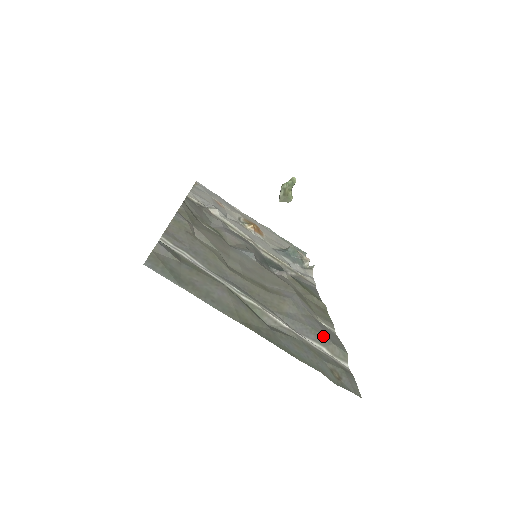
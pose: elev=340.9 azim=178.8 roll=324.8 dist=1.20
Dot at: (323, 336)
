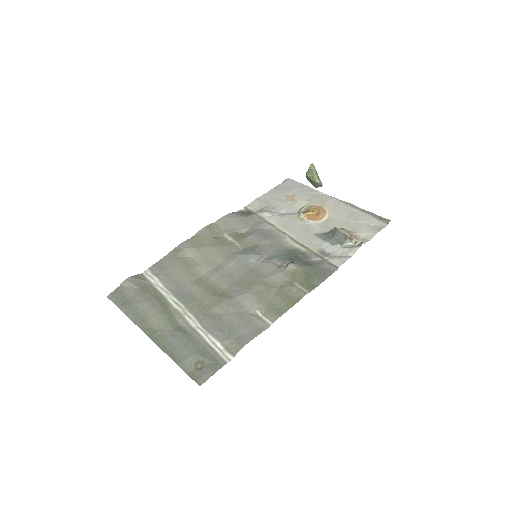
Dot at: (229, 332)
